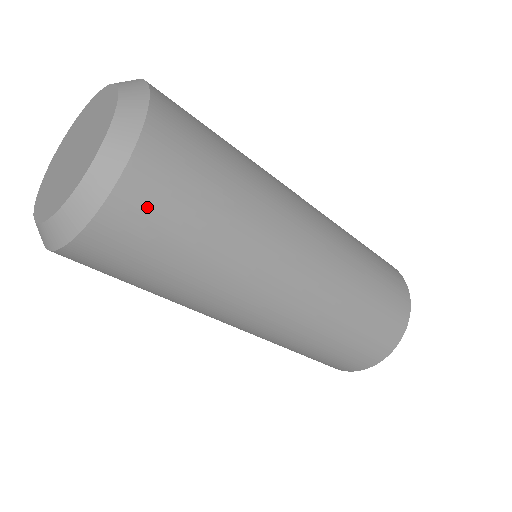
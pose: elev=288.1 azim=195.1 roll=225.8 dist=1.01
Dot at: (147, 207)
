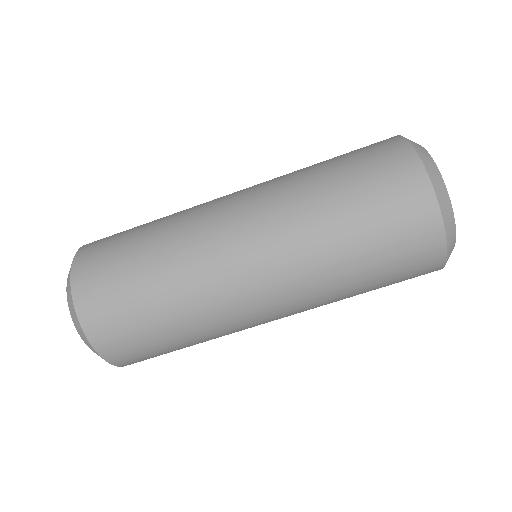
Dot at: (106, 323)
